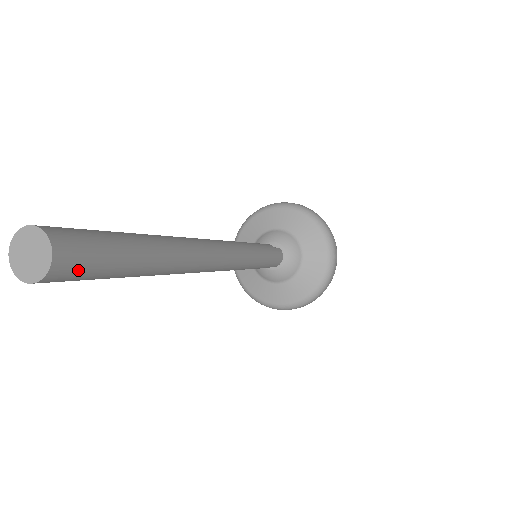
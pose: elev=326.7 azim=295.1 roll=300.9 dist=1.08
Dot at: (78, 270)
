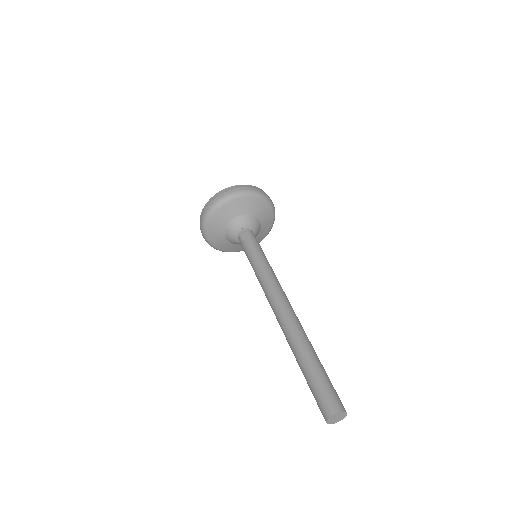
Dot at: occluded
